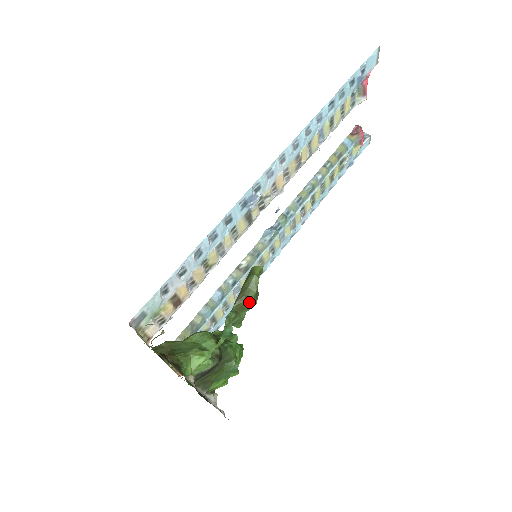
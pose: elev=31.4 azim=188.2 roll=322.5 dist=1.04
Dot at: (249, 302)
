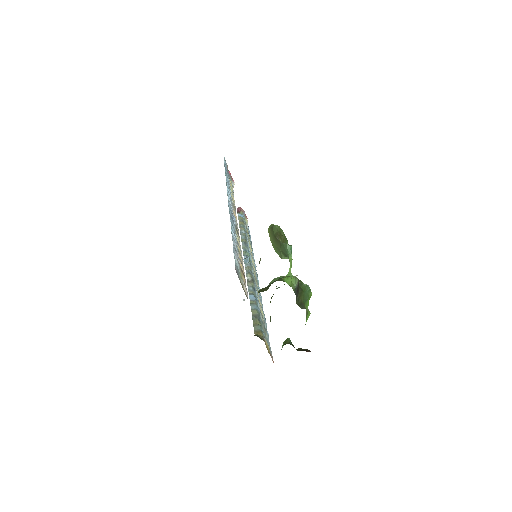
Dot at: (285, 237)
